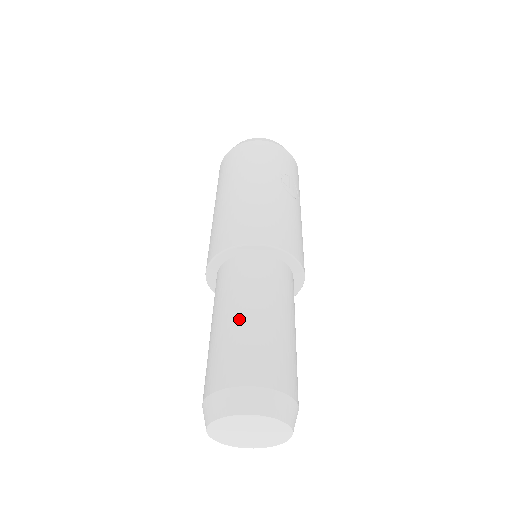
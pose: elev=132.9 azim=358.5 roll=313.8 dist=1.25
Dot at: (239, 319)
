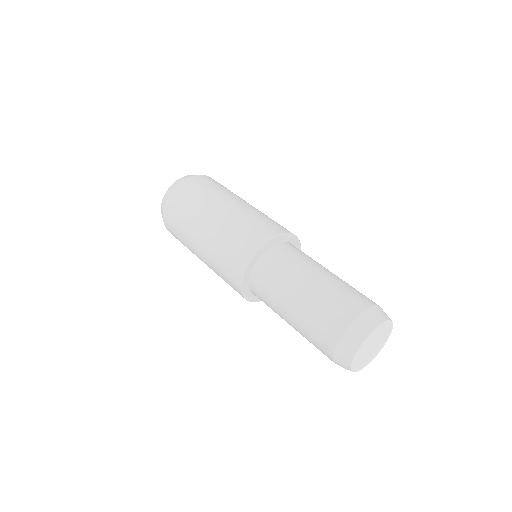
Dot at: (333, 274)
